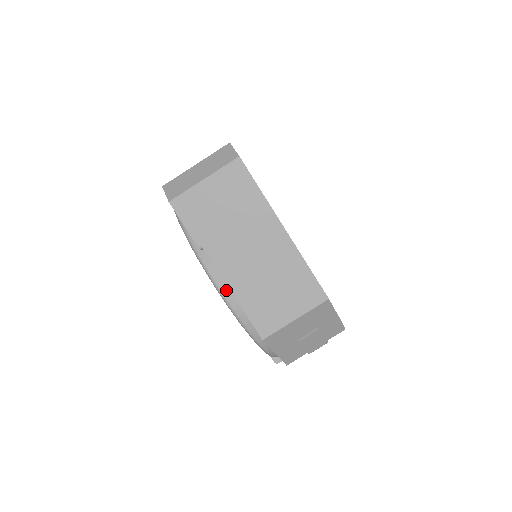
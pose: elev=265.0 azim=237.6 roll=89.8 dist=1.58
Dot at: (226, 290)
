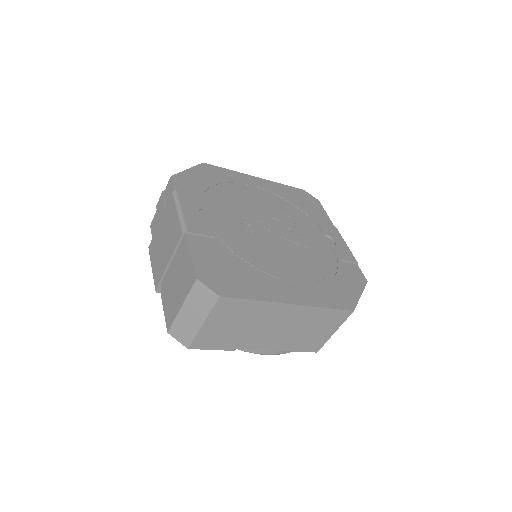
Dot at: (272, 352)
